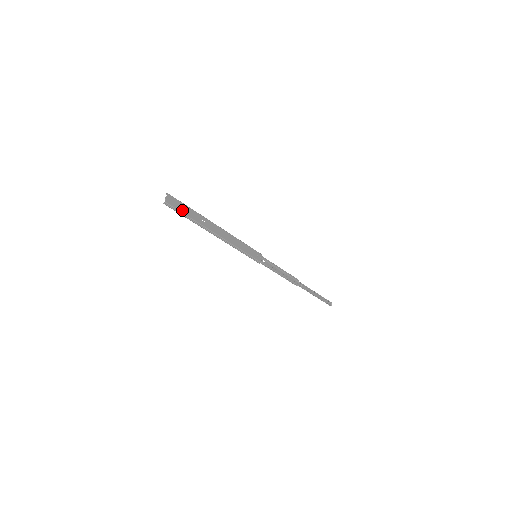
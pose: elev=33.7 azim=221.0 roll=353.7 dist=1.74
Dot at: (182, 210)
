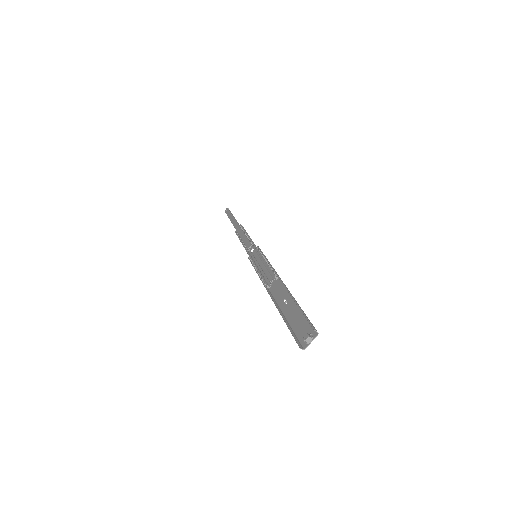
Dot at: (296, 327)
